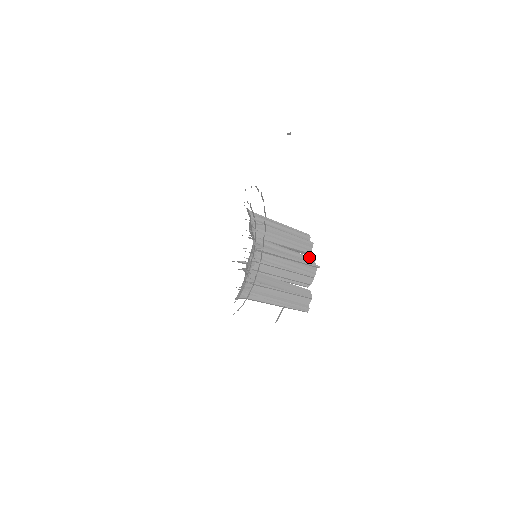
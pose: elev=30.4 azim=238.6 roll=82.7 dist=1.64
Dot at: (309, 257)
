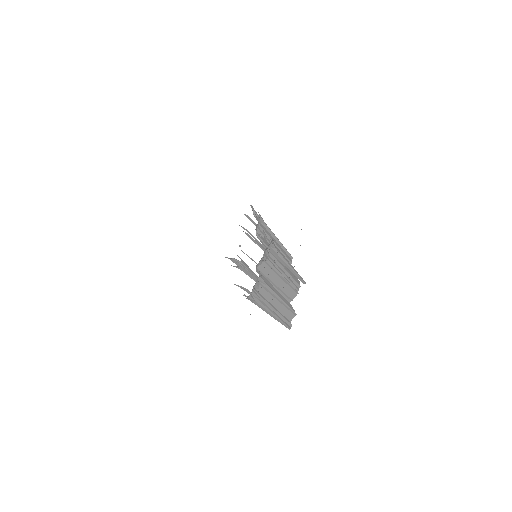
Dot at: occluded
